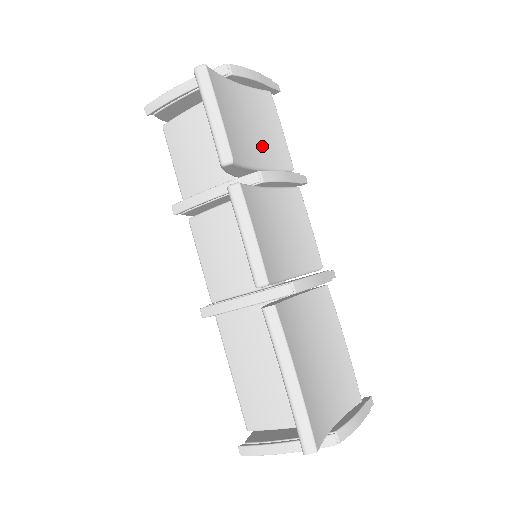
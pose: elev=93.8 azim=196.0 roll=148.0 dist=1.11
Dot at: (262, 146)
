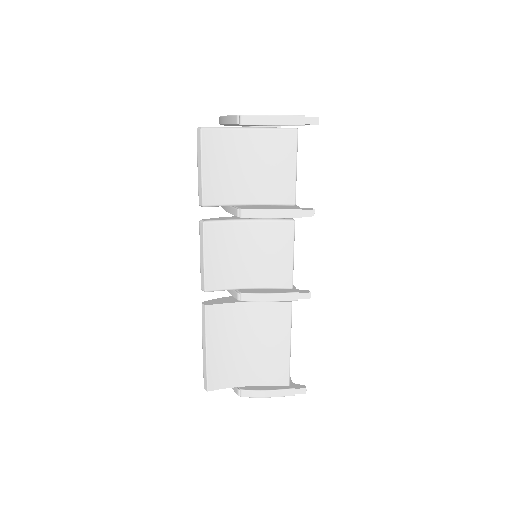
Dot at: (259, 185)
